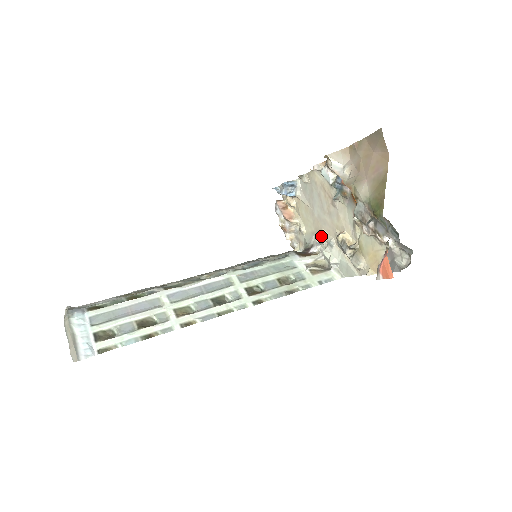
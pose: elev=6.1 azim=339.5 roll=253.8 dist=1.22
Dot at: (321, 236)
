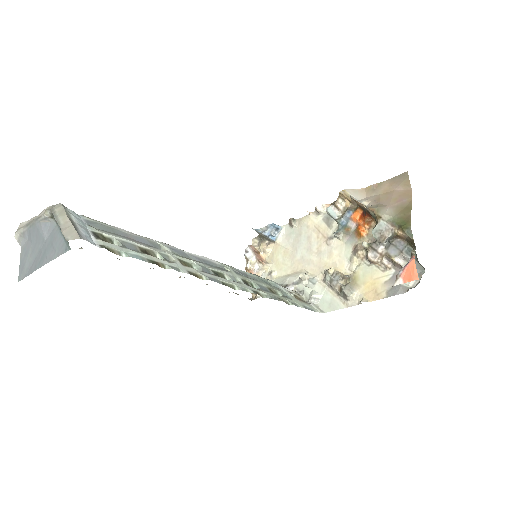
Dot at: occluded
